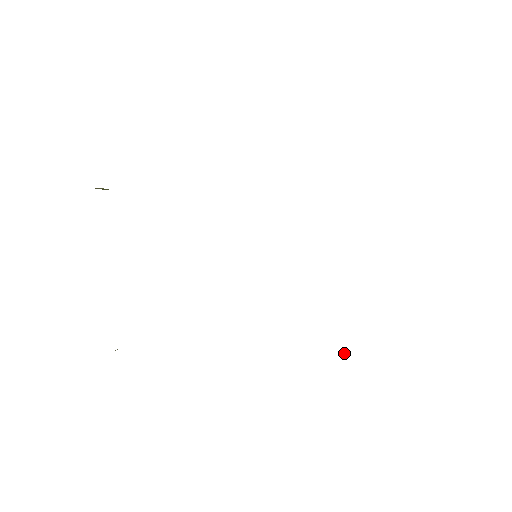
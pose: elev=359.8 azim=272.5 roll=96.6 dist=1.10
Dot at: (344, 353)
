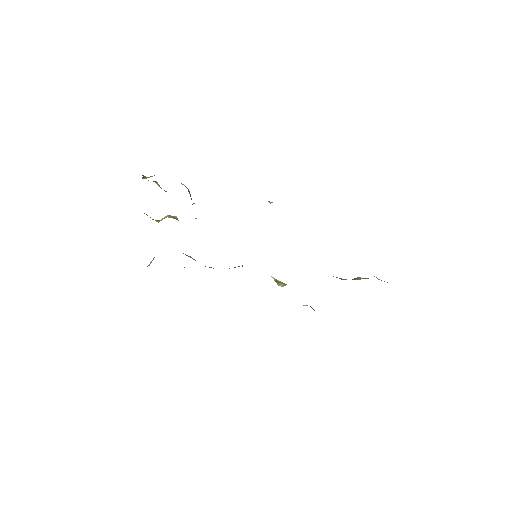
Dot at: occluded
